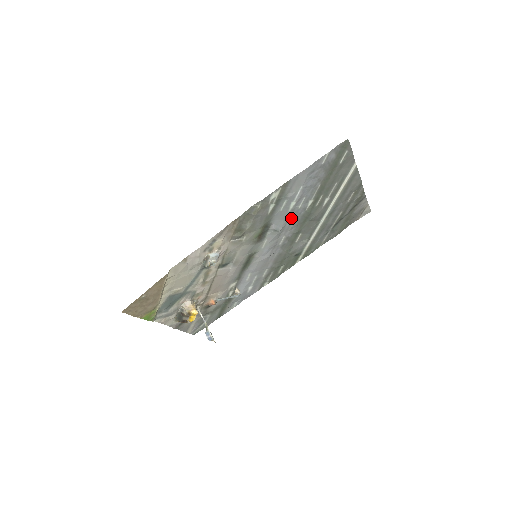
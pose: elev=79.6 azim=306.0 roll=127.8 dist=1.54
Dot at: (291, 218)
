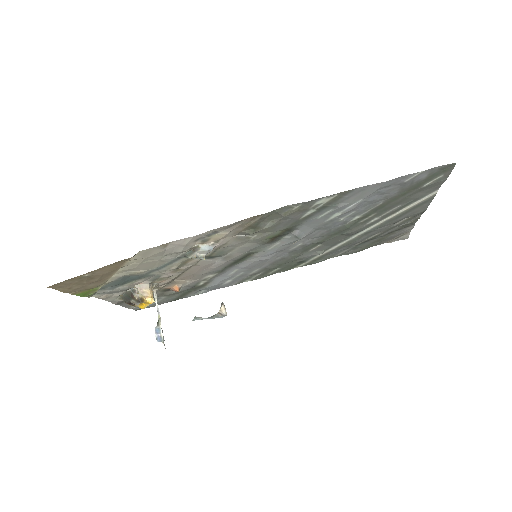
Dot at: (323, 228)
